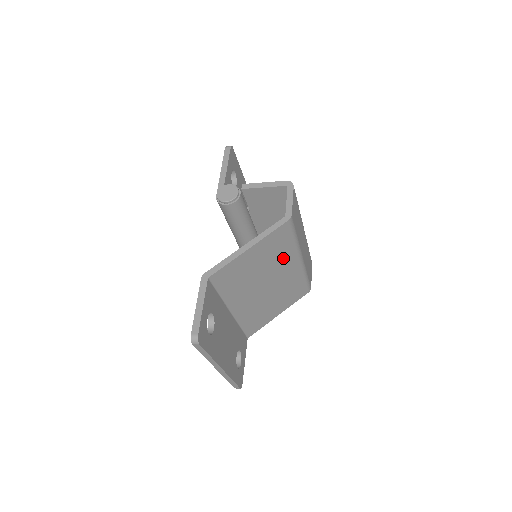
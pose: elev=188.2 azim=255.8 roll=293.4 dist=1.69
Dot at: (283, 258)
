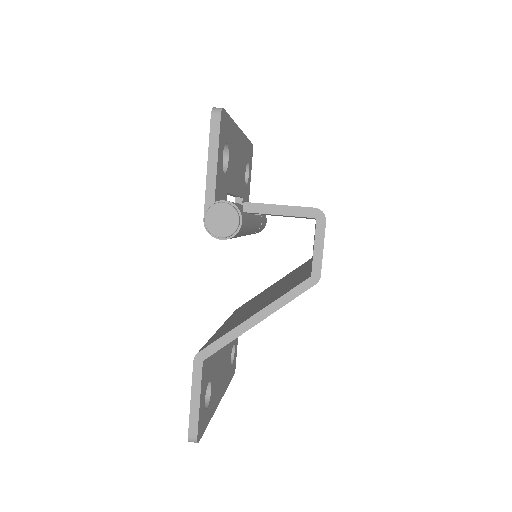
Dot at: occluded
